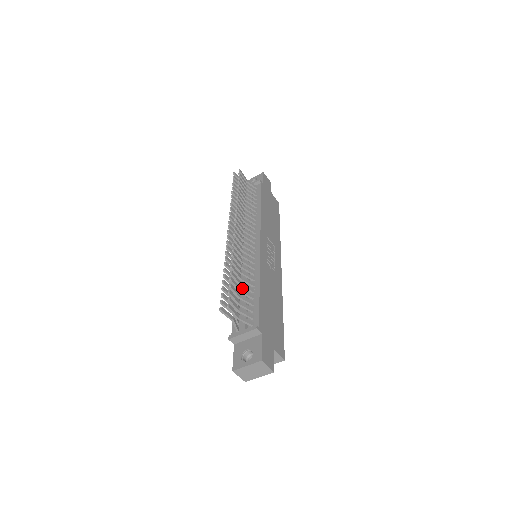
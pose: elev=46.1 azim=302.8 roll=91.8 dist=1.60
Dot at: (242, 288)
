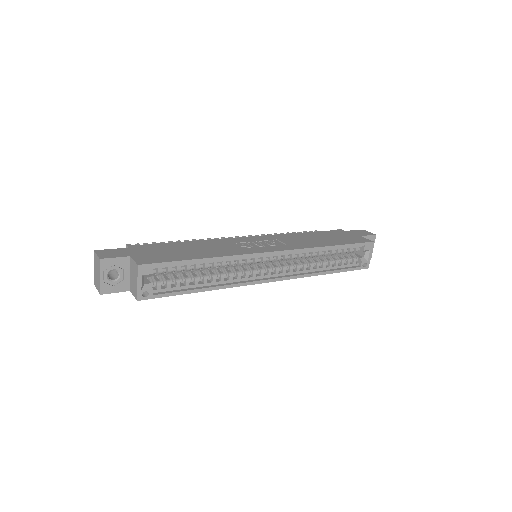
Dot at: occluded
